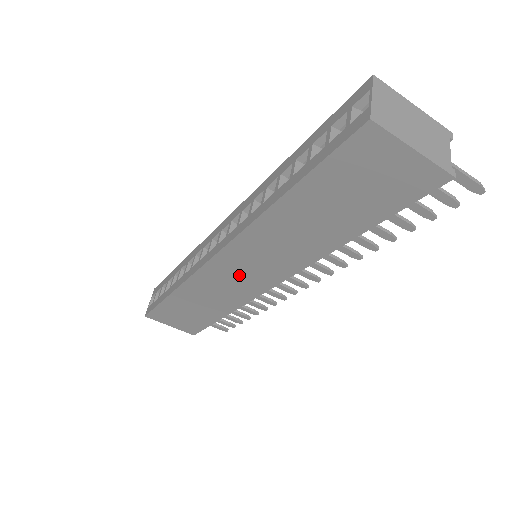
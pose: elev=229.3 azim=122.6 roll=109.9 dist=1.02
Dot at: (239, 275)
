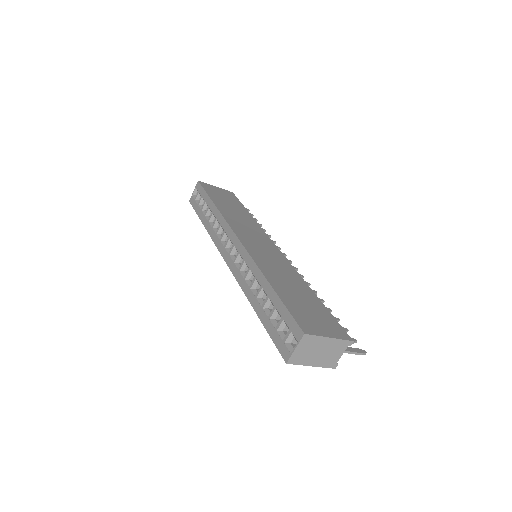
Dot at: occluded
